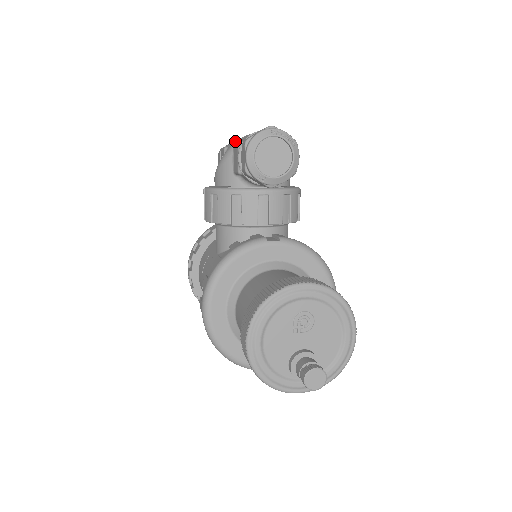
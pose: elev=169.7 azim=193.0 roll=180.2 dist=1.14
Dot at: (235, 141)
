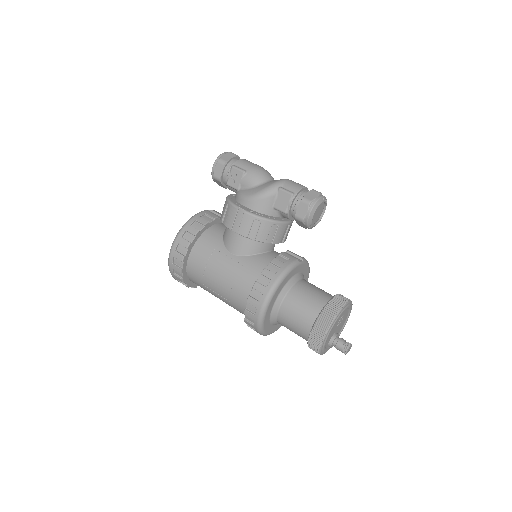
Dot at: (255, 170)
